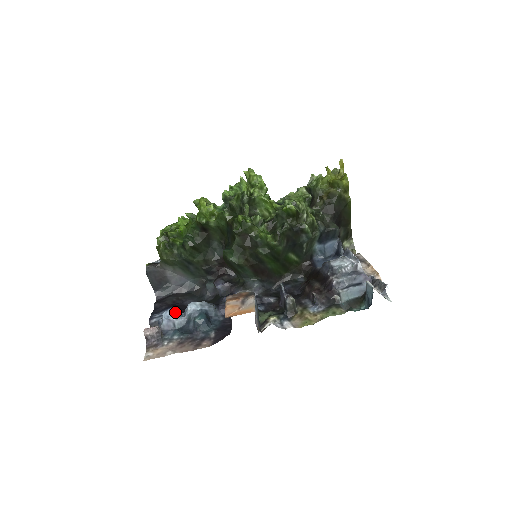
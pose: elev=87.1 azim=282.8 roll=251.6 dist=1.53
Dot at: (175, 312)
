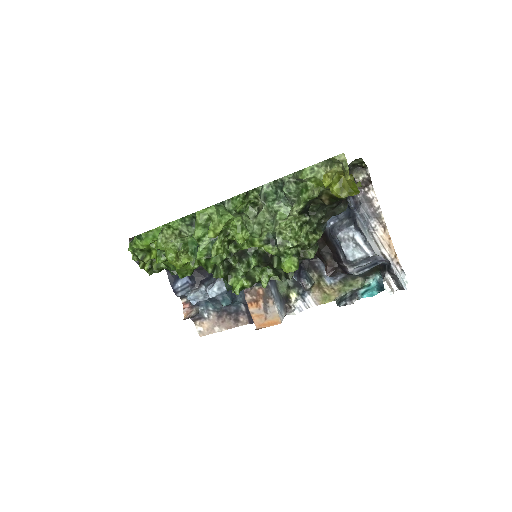
Dot at: (198, 297)
